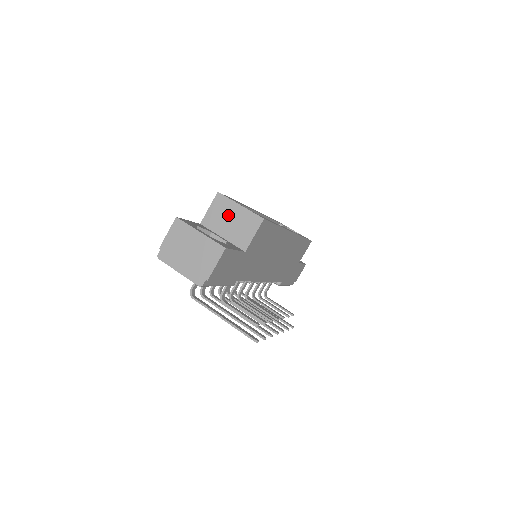
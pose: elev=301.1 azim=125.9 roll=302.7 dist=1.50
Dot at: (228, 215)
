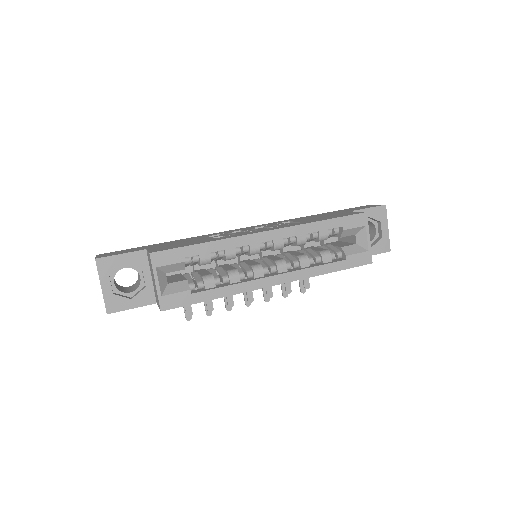
Dot at: (152, 274)
